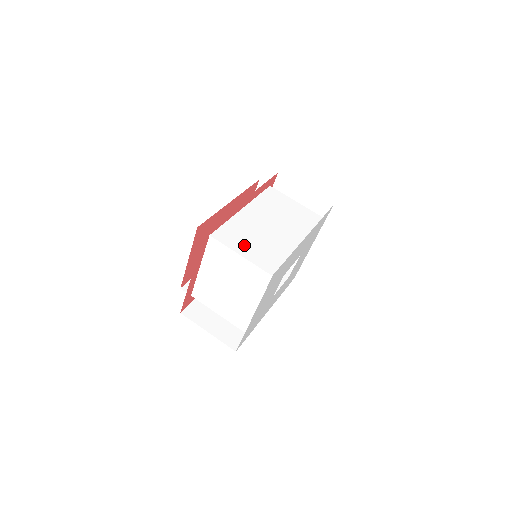
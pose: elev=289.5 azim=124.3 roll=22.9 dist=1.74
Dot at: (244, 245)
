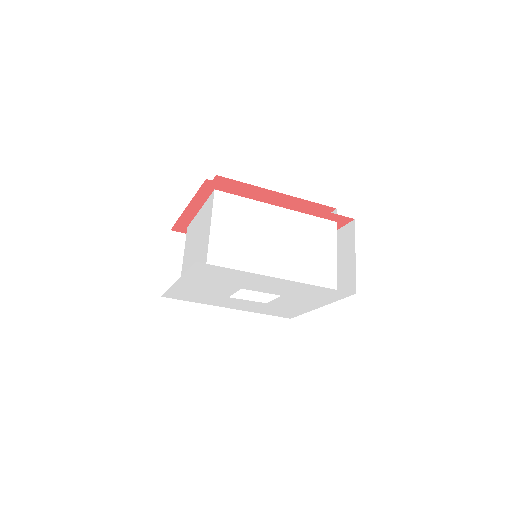
Dot at: (227, 225)
